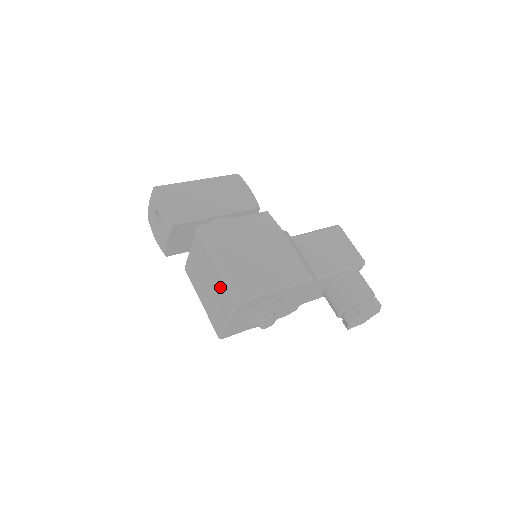
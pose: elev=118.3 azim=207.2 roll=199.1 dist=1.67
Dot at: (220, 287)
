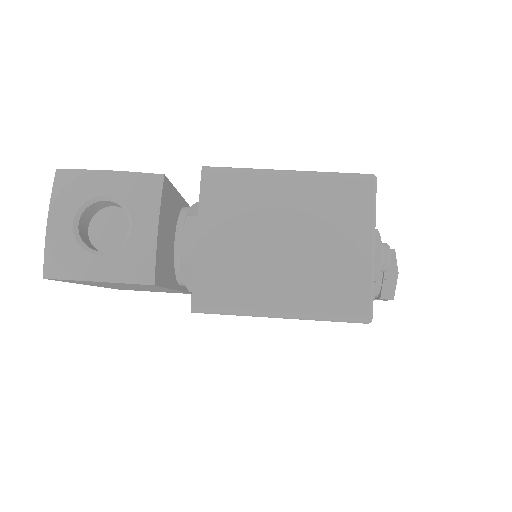
Dot at: (320, 201)
